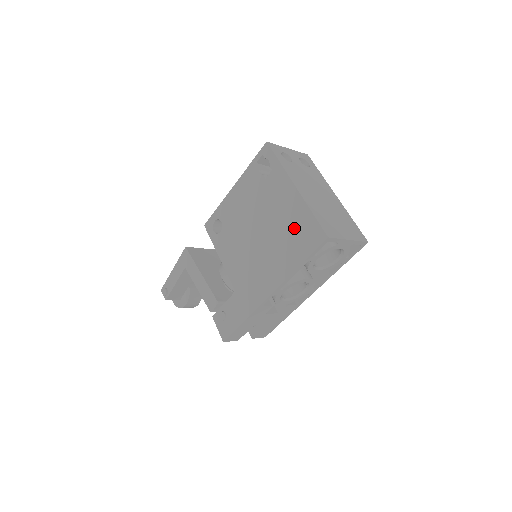
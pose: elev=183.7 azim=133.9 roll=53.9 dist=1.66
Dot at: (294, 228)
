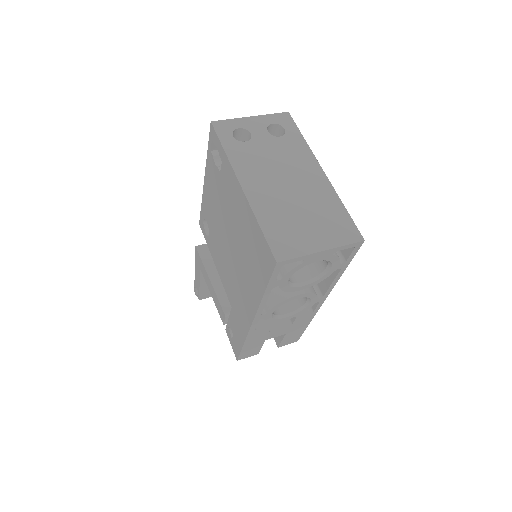
Dot at: (251, 243)
